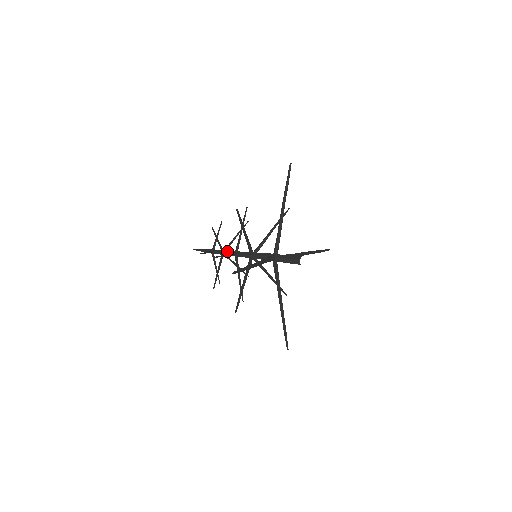
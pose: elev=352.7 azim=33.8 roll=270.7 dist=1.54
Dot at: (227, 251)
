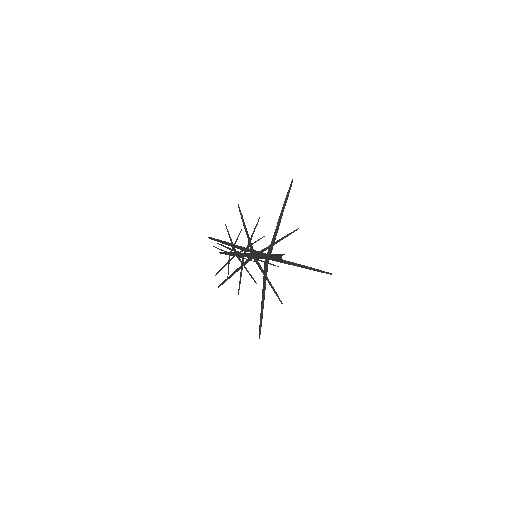
Dot at: occluded
